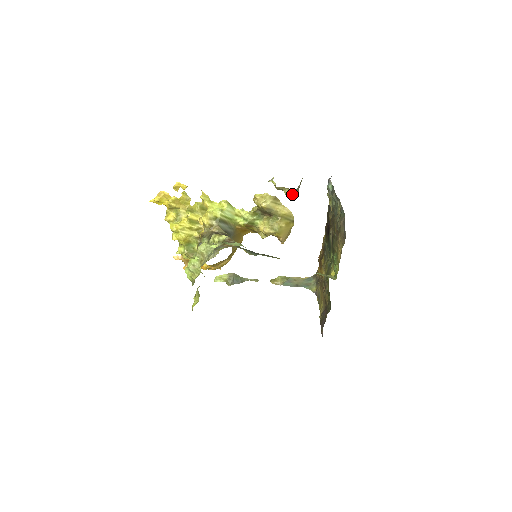
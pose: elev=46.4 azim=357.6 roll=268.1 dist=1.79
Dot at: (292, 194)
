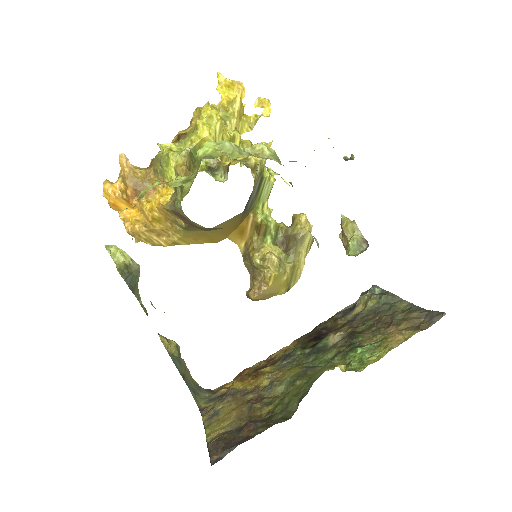
Dot at: (362, 245)
